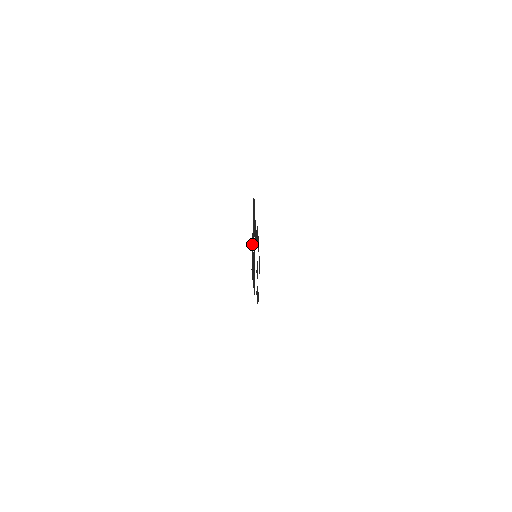
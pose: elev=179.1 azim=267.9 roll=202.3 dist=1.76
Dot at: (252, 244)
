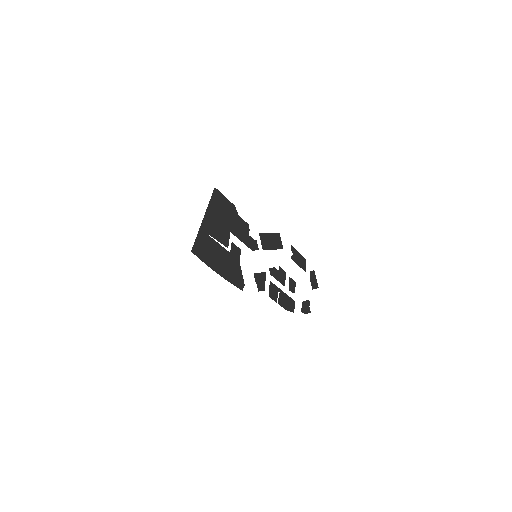
Dot at: (203, 232)
